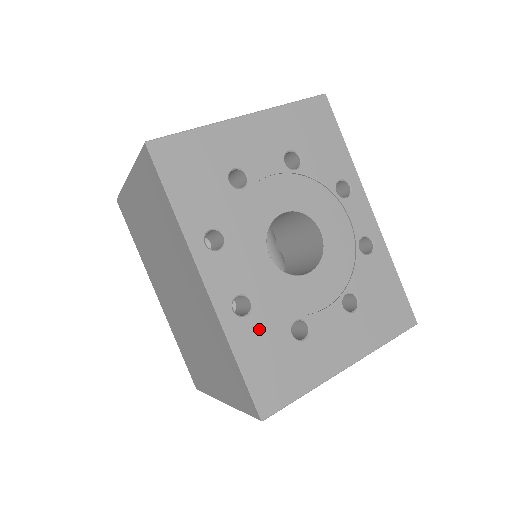
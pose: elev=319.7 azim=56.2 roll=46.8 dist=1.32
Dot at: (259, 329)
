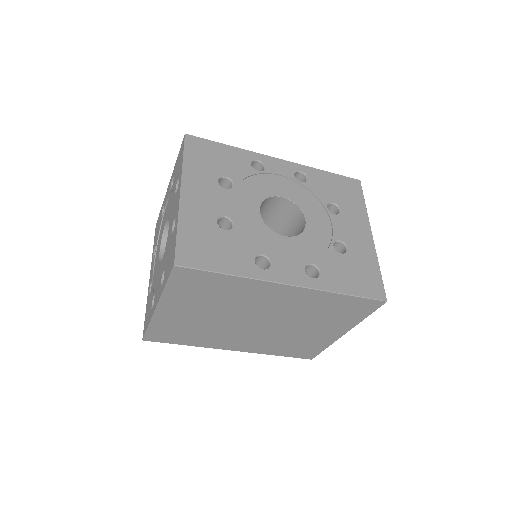
Dot at: (331, 270)
